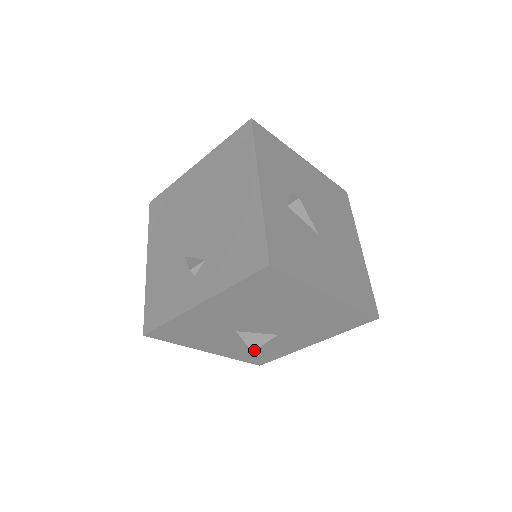
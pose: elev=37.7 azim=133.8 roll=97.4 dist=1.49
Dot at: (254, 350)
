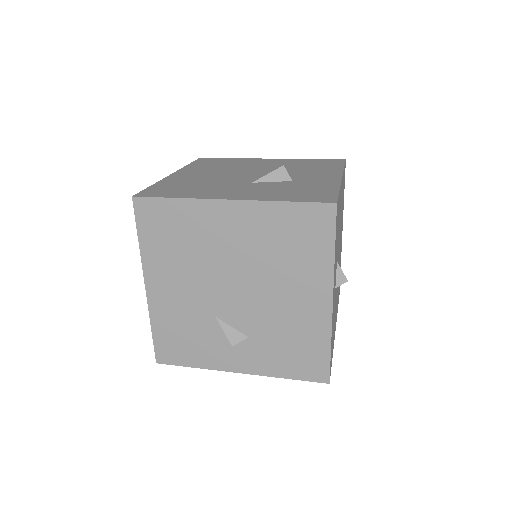
Dot at: occluded
